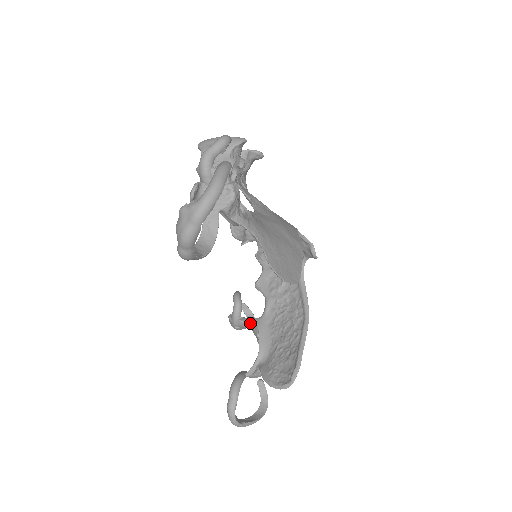
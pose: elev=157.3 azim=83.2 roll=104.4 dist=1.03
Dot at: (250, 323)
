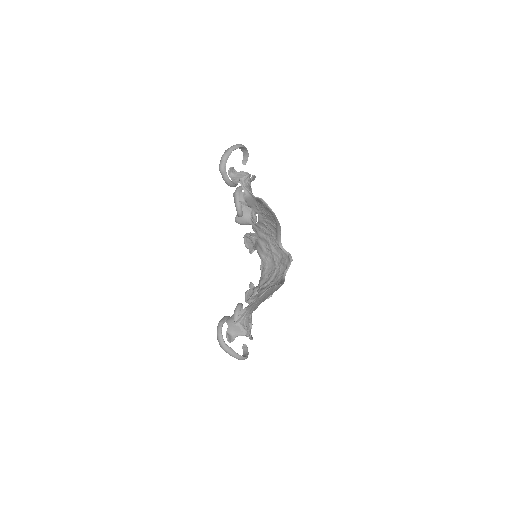
Dot at: occluded
